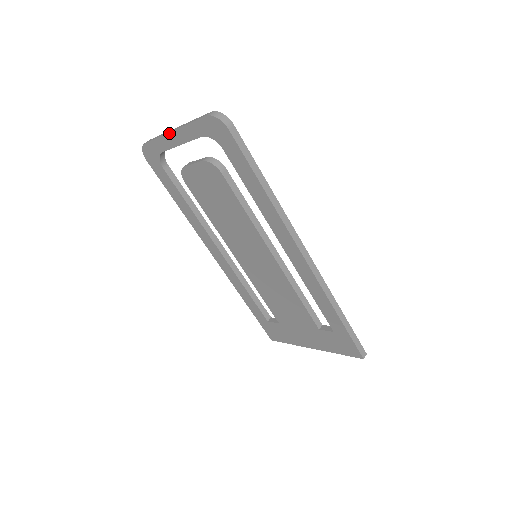
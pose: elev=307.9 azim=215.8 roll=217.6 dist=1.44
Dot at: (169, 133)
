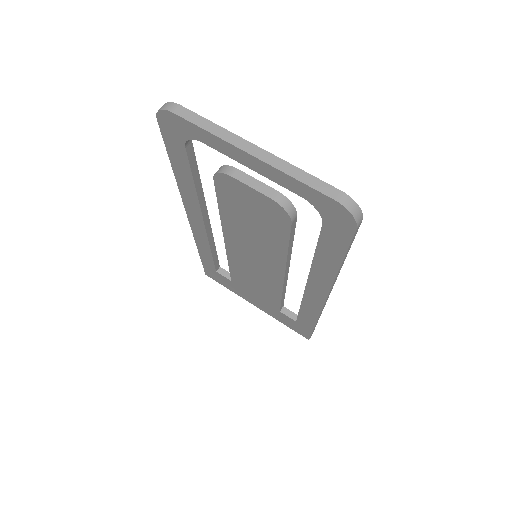
Dot at: (242, 150)
